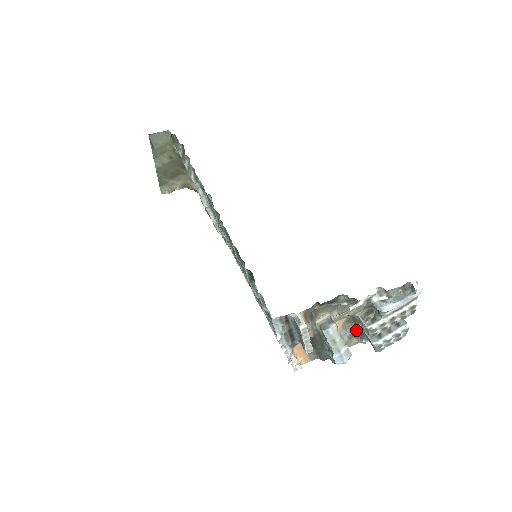
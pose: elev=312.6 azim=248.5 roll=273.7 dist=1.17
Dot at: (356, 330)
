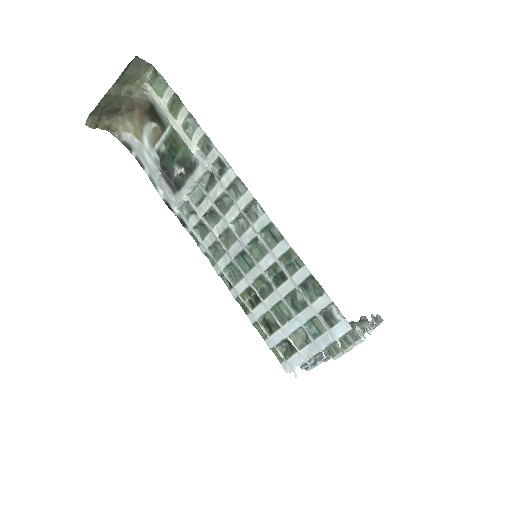
Dot at: occluded
